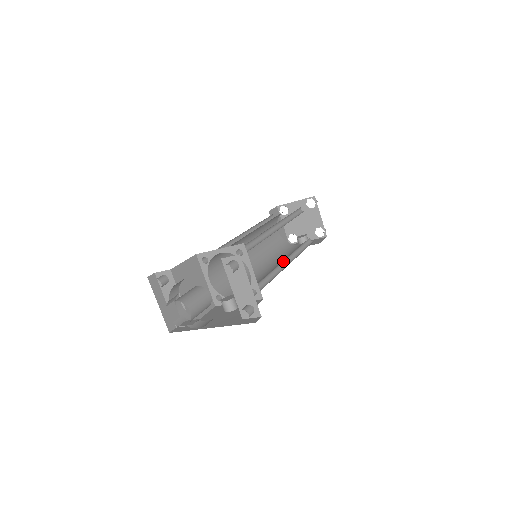
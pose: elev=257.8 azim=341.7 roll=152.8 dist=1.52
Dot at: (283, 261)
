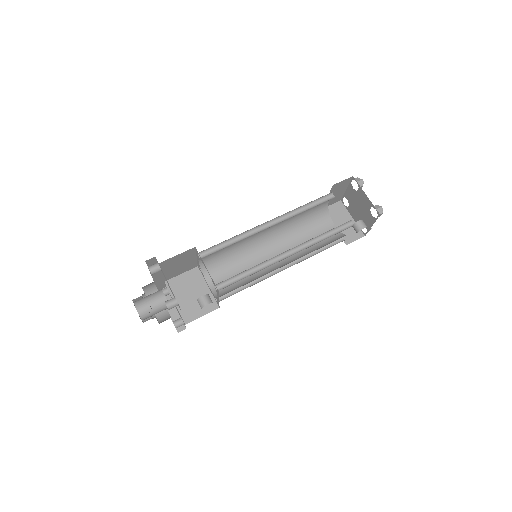
Dot at: (284, 254)
